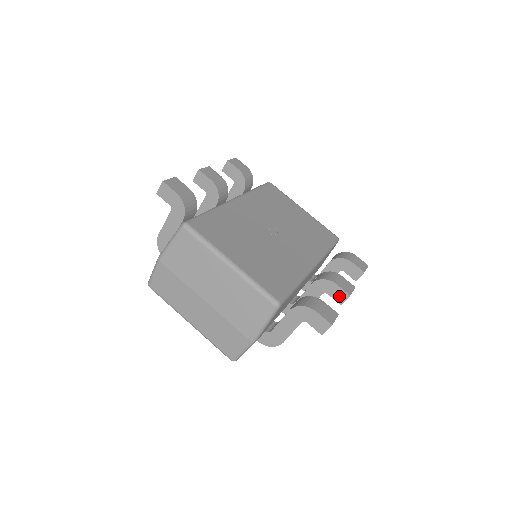
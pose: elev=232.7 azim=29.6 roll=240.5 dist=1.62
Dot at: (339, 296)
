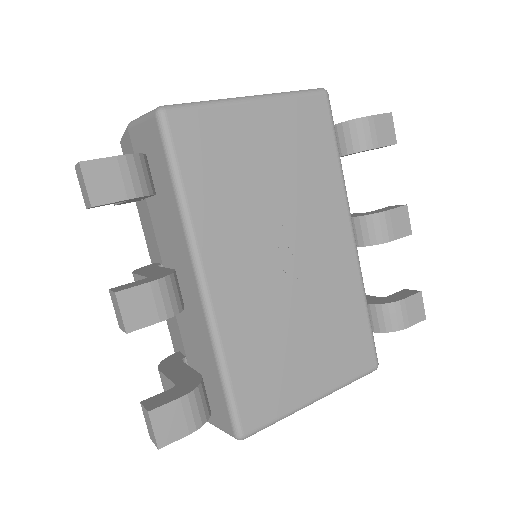
Dot at: occluded
